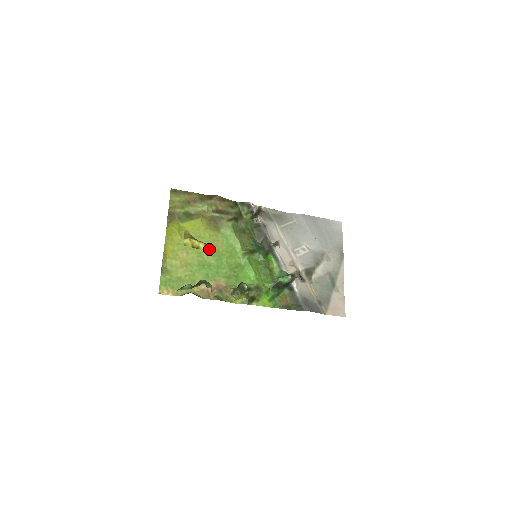
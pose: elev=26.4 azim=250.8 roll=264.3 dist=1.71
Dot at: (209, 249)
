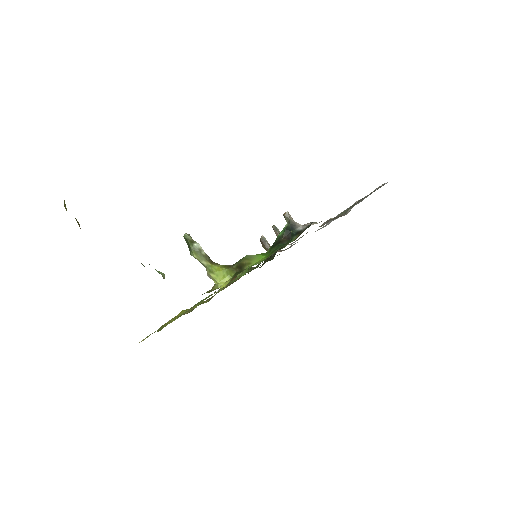
Dot at: occluded
